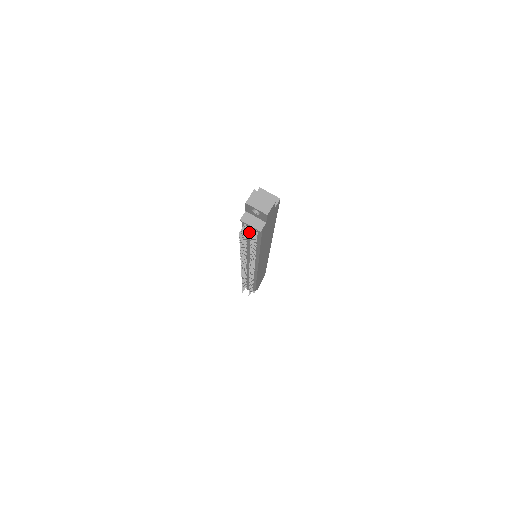
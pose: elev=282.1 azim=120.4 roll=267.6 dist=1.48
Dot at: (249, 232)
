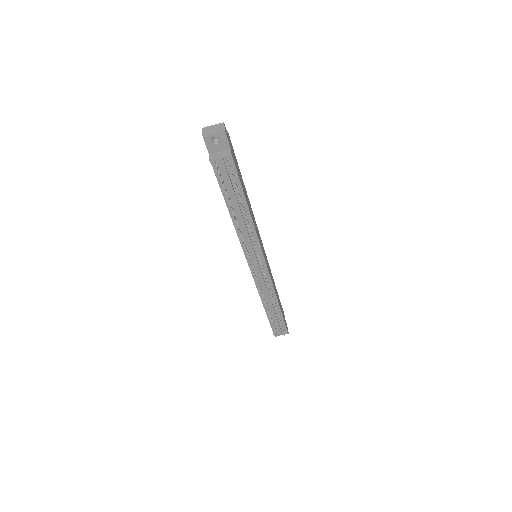
Dot at: (225, 175)
